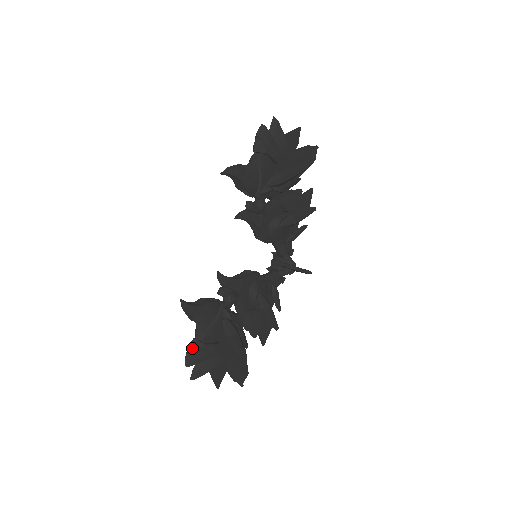
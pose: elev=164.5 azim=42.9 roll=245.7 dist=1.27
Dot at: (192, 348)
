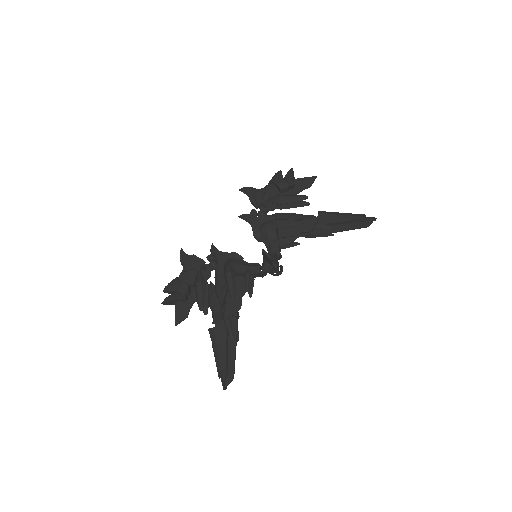
Dot at: (172, 281)
